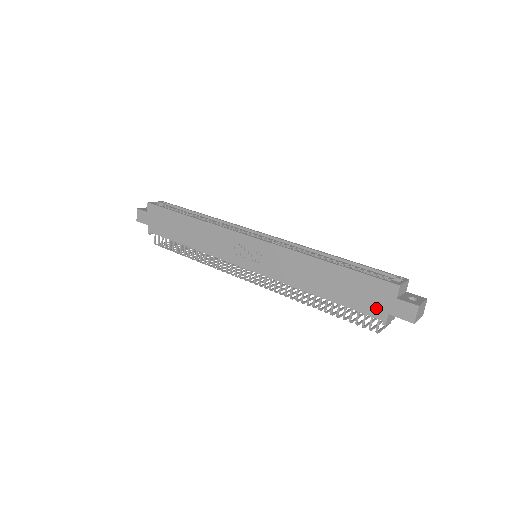
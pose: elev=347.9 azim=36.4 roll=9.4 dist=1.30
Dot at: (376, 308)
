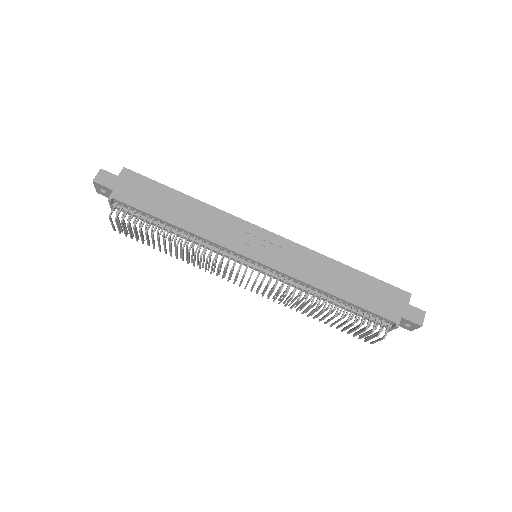
Dot at: (391, 311)
